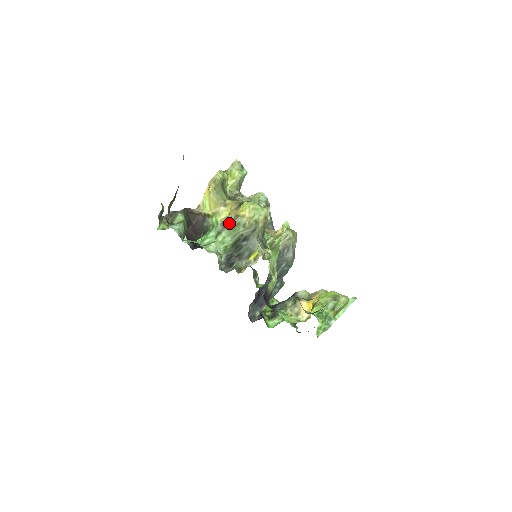
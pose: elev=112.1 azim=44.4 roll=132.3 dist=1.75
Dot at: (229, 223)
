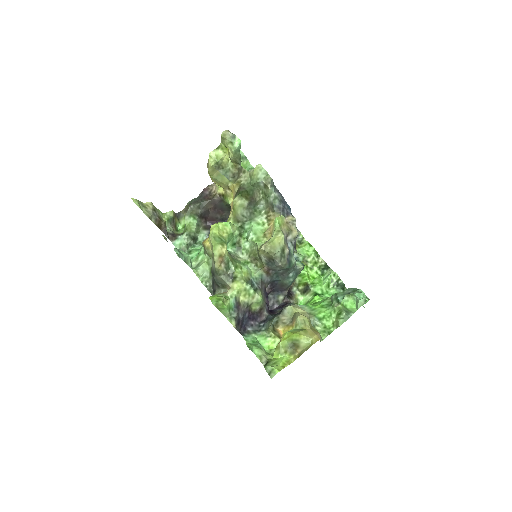
Dot at: occluded
